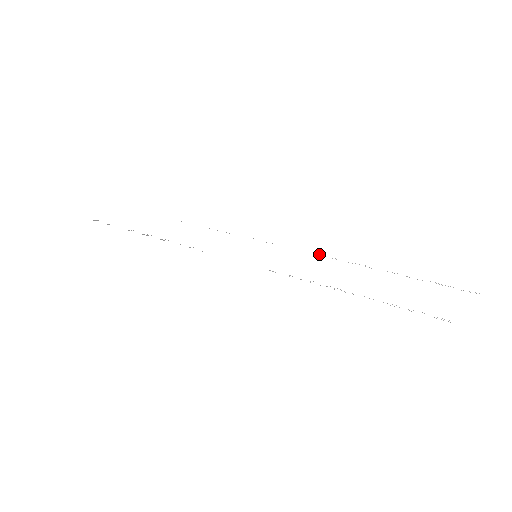
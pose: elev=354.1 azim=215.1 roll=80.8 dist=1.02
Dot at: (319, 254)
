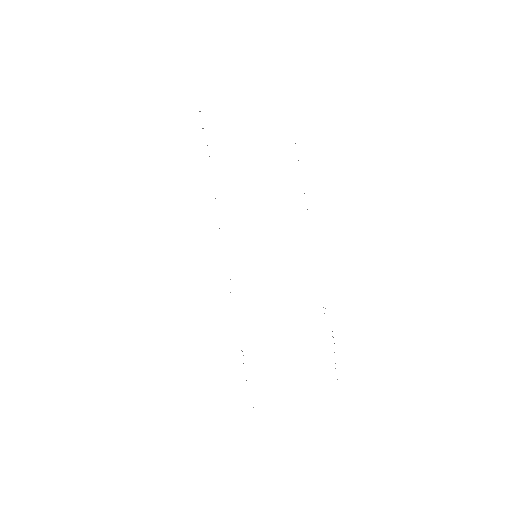
Dot at: occluded
